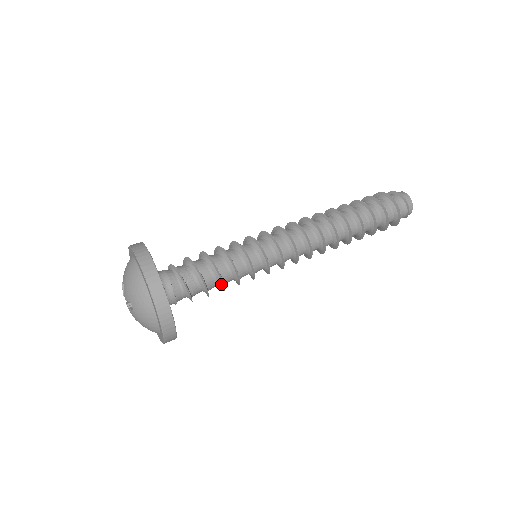
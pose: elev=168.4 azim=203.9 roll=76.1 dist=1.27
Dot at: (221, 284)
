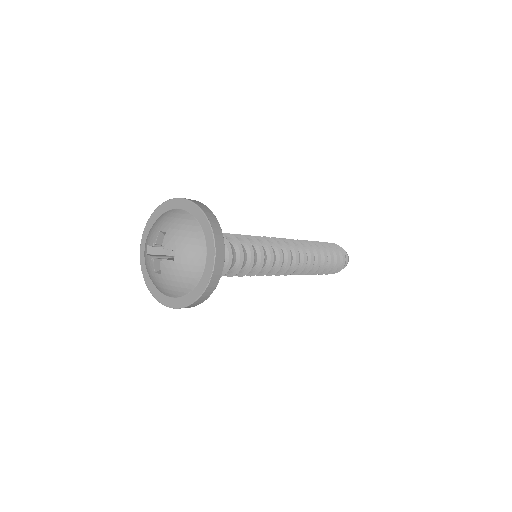
Dot at: (236, 268)
